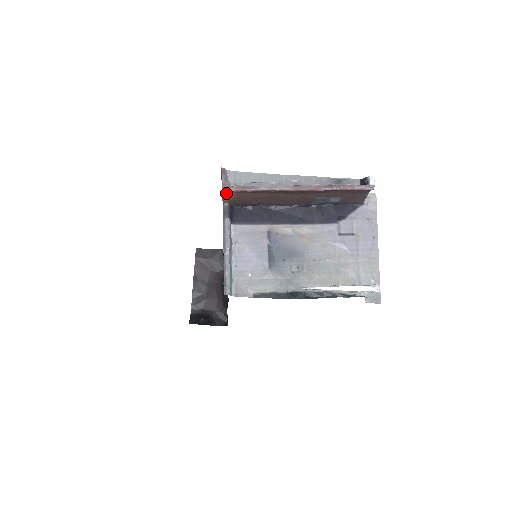
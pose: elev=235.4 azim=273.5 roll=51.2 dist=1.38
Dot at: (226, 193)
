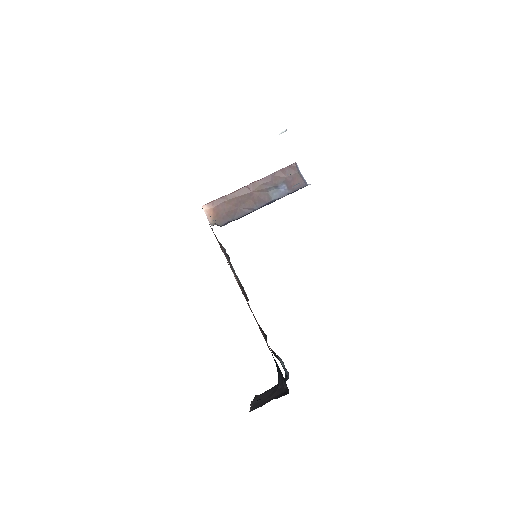
Dot at: (206, 210)
